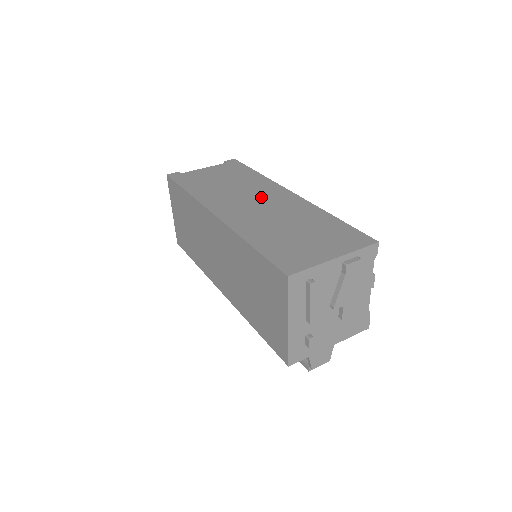
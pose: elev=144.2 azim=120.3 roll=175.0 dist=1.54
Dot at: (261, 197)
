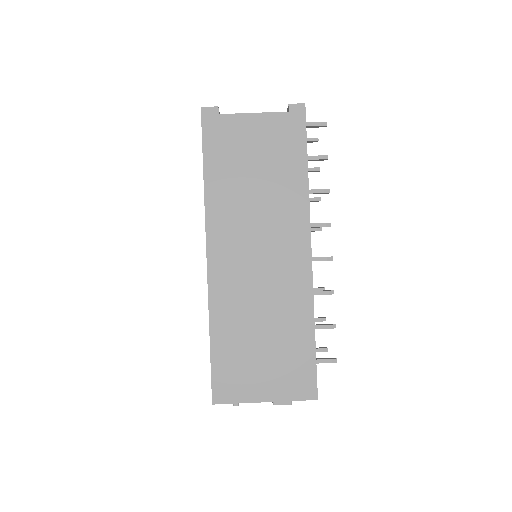
Dot at: (272, 245)
